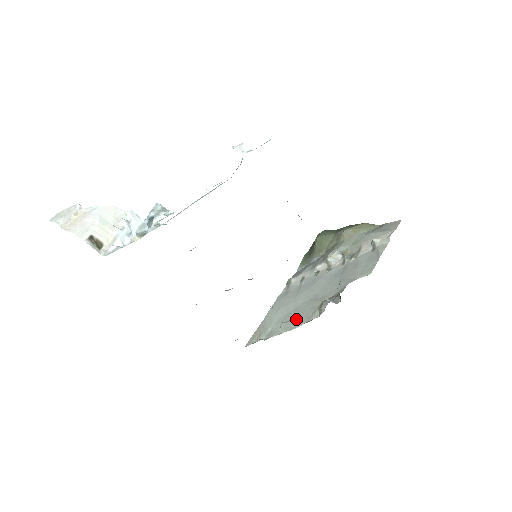
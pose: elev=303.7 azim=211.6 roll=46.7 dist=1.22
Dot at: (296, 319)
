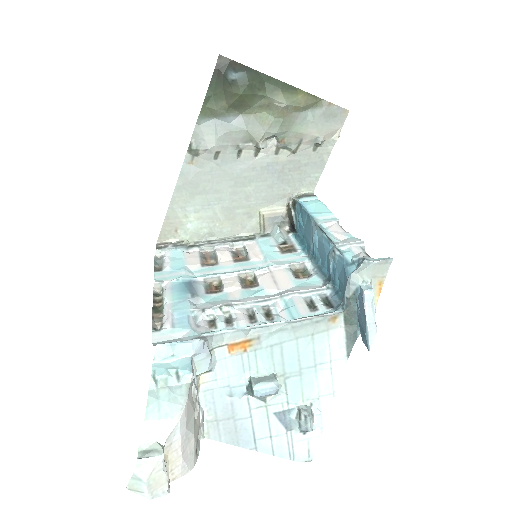
Dot at: (228, 224)
